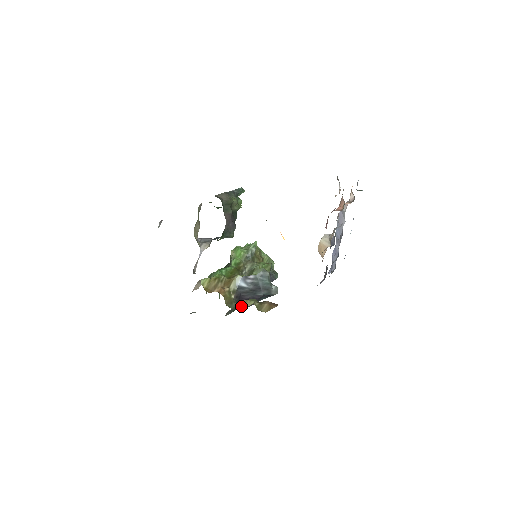
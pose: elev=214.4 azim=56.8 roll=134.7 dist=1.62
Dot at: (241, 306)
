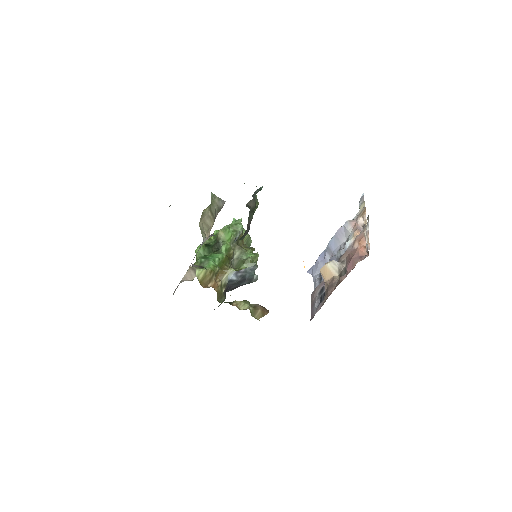
Dot at: occluded
